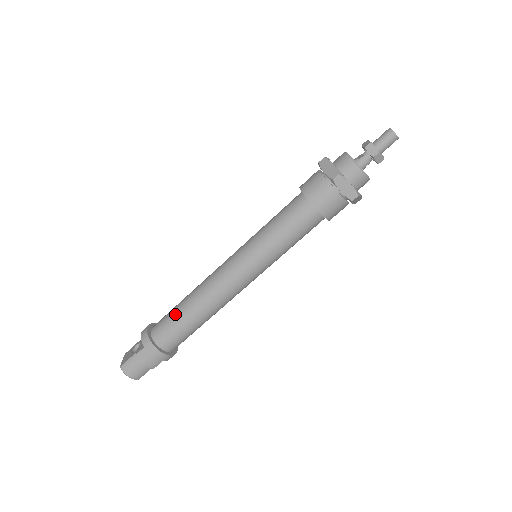
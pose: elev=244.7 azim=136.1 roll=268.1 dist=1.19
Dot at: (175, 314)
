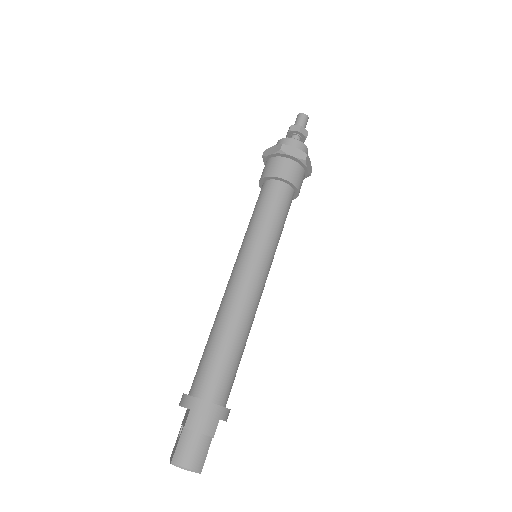
Dot at: (207, 352)
